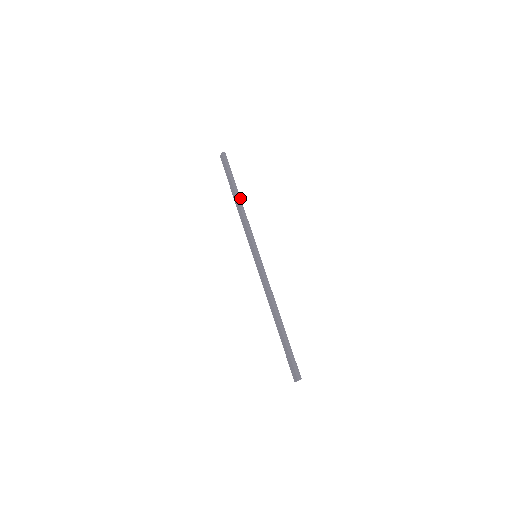
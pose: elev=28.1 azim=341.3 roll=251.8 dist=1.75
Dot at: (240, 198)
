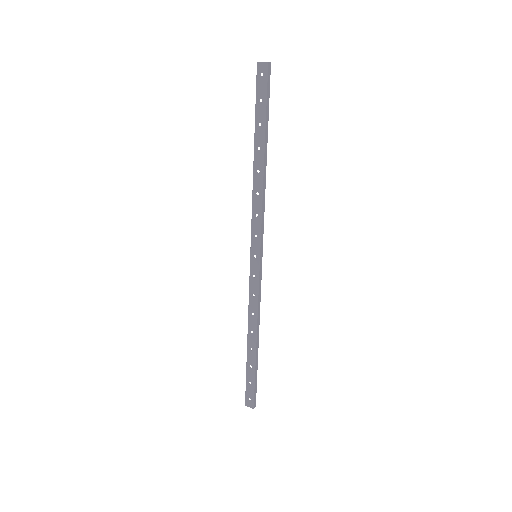
Dot at: (266, 161)
